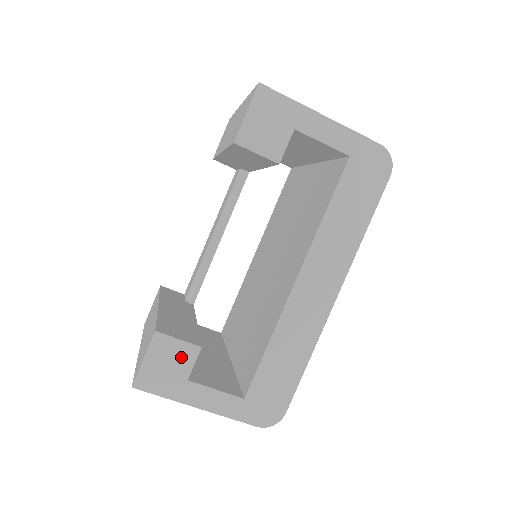
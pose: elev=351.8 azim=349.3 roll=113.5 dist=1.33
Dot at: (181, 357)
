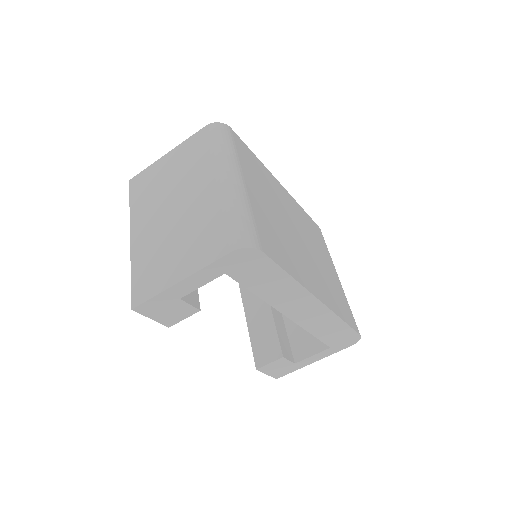
Dot at: (280, 364)
